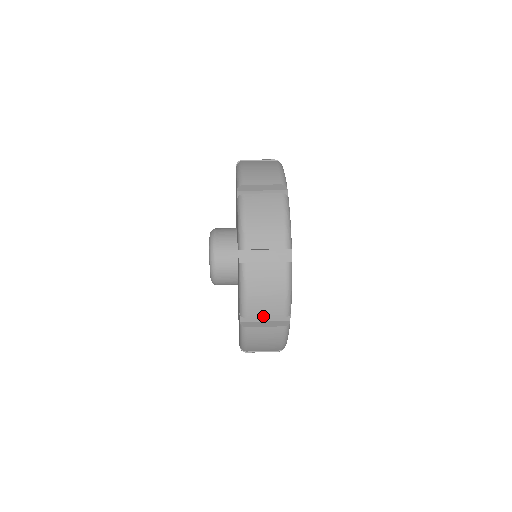
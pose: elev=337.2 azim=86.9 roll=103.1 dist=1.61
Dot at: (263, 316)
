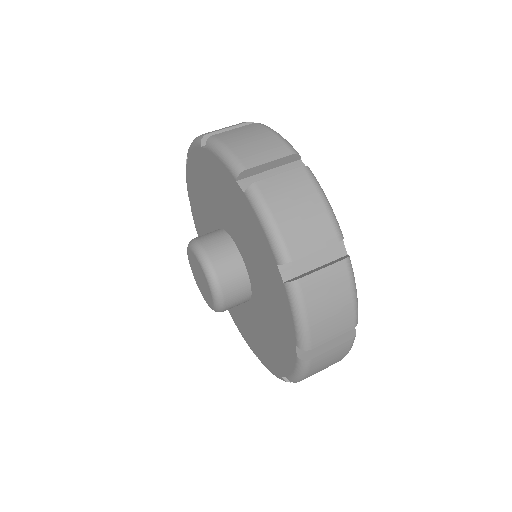
Dot at: (311, 250)
